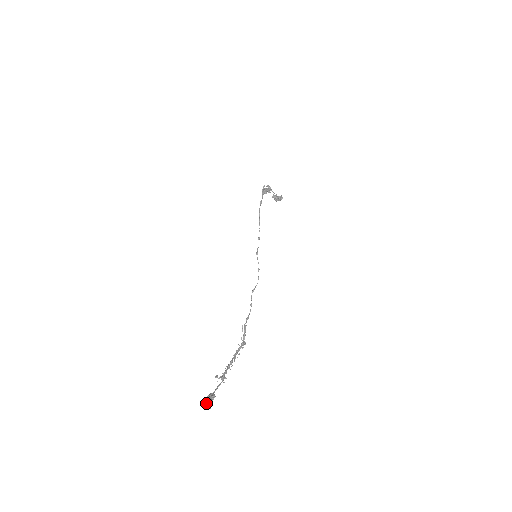
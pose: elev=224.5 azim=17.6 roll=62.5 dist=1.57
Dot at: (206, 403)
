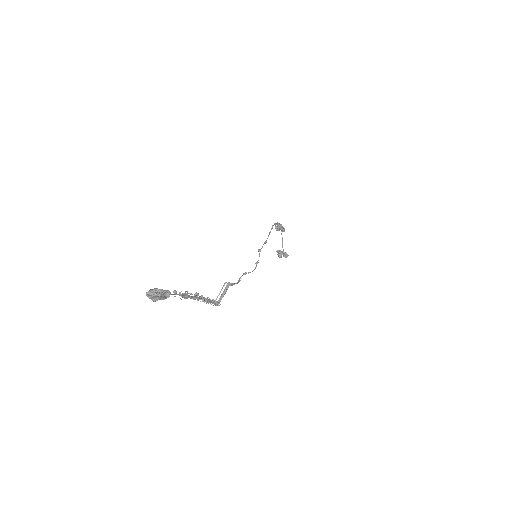
Dot at: (153, 291)
